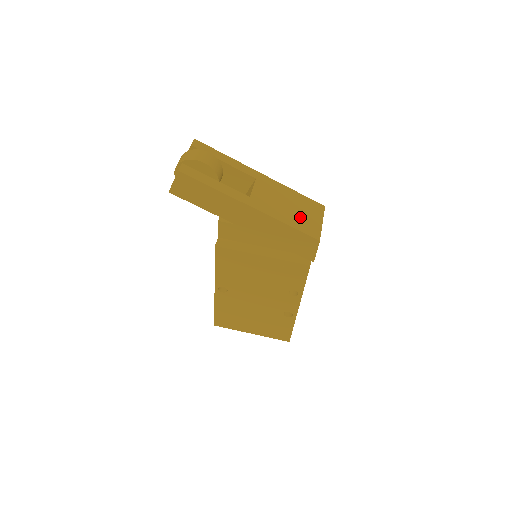
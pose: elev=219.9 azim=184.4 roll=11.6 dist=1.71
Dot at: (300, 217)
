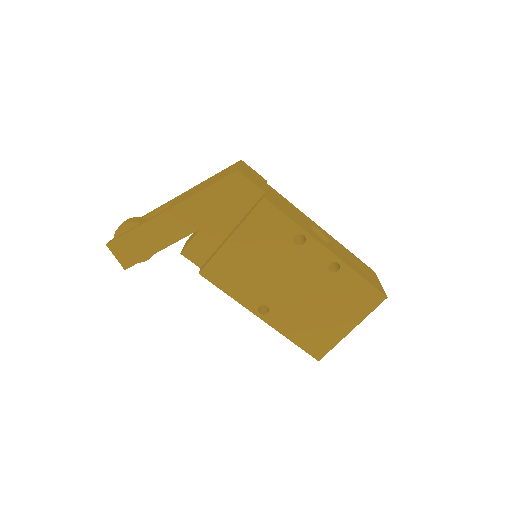
Dot at: (216, 179)
